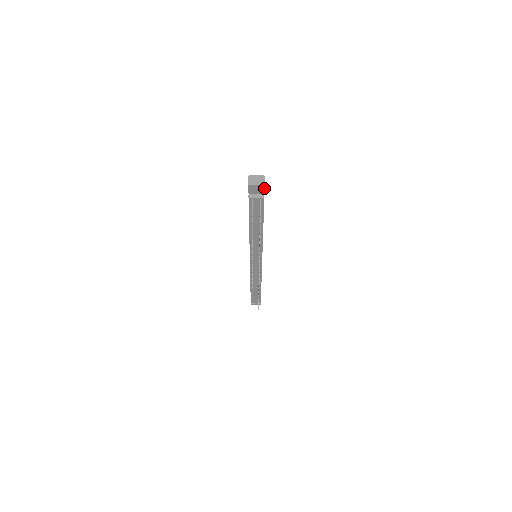
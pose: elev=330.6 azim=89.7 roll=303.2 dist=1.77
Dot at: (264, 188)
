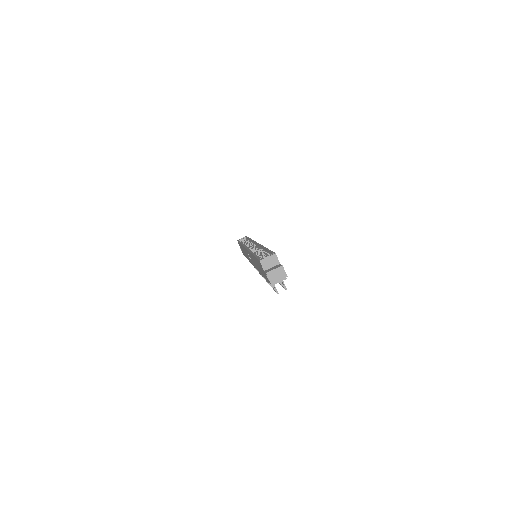
Dot at: (286, 275)
